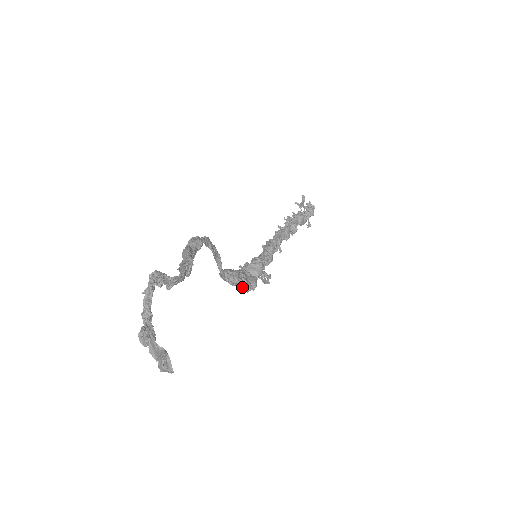
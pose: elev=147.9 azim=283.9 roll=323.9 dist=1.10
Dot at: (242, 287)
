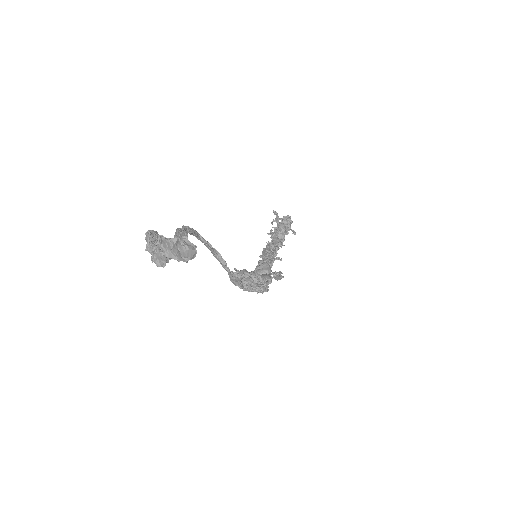
Dot at: (257, 280)
